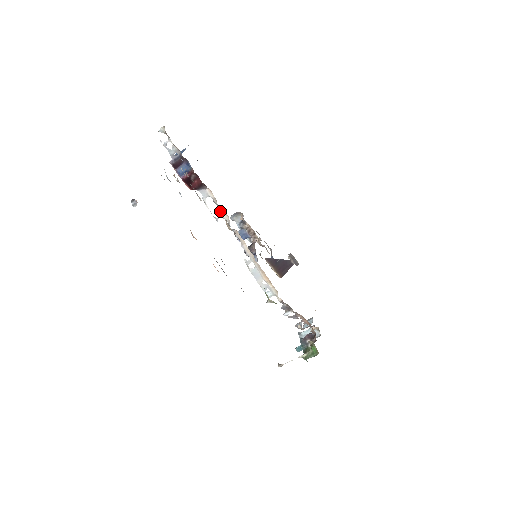
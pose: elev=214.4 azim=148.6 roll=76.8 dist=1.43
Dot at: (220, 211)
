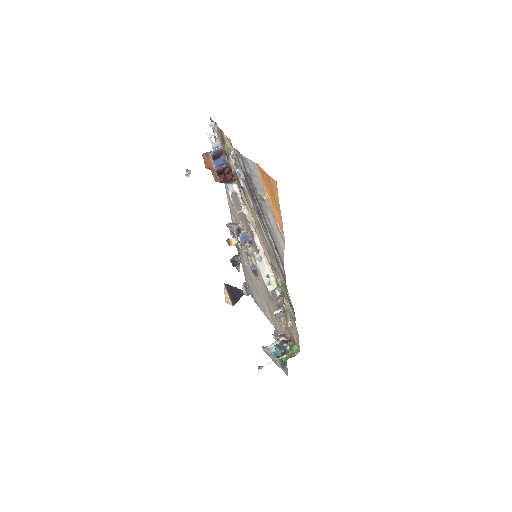
Dot at: (242, 205)
